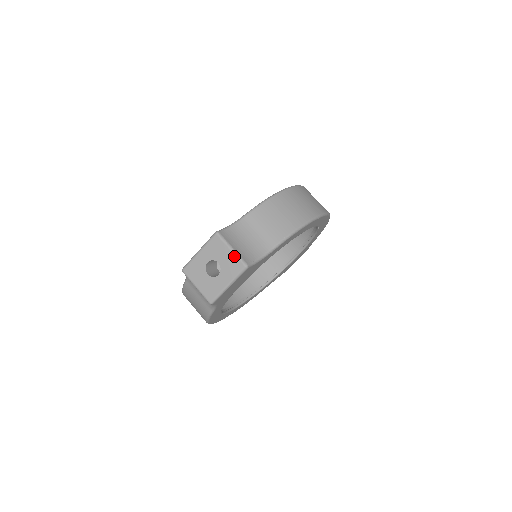
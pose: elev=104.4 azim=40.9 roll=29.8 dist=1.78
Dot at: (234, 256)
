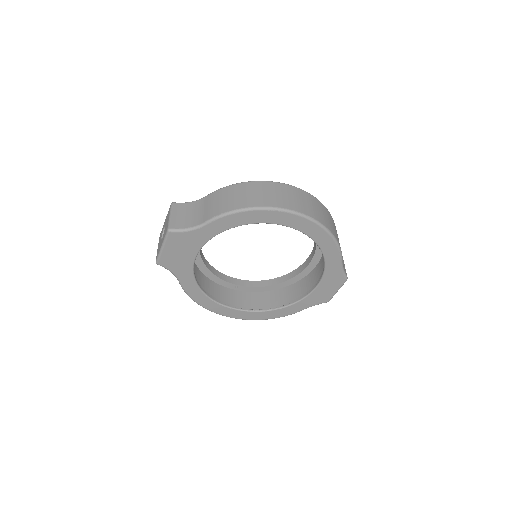
Dot at: (168, 221)
